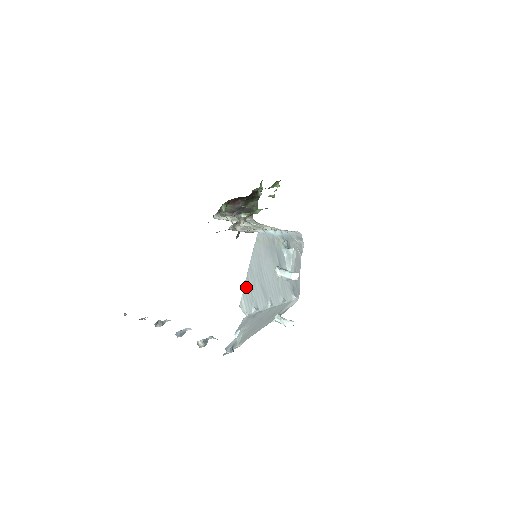
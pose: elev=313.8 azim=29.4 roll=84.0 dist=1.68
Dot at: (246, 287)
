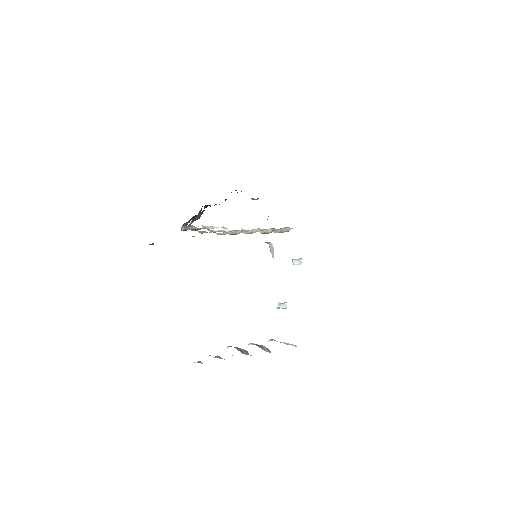
Dot at: occluded
